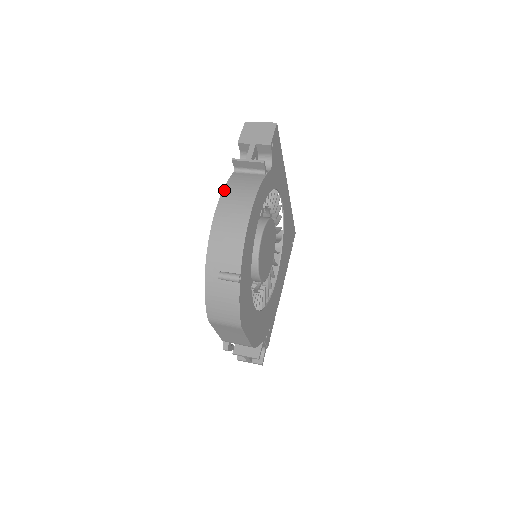
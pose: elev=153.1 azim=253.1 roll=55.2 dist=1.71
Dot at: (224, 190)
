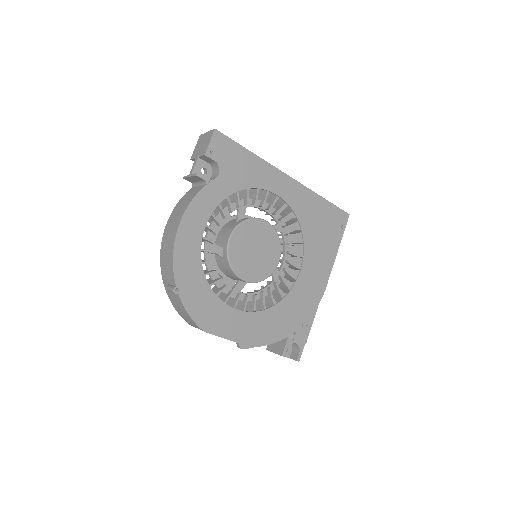
Dot at: (174, 209)
